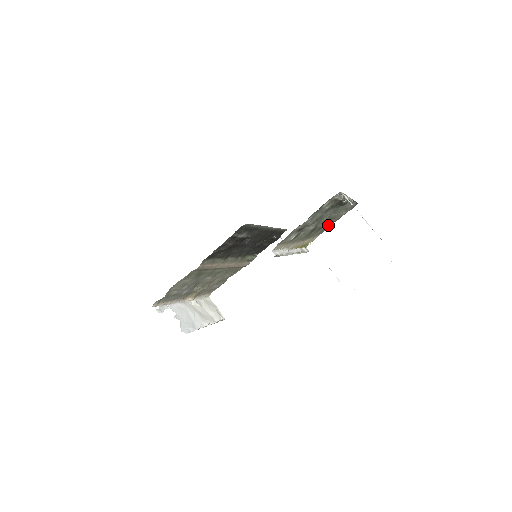
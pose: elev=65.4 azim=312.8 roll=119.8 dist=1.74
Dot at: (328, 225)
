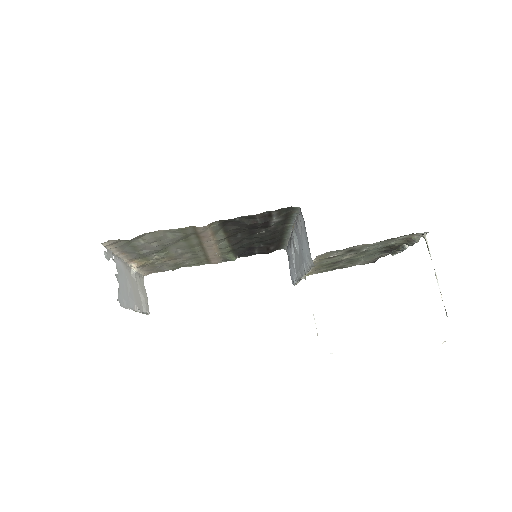
Dot at: (336, 267)
